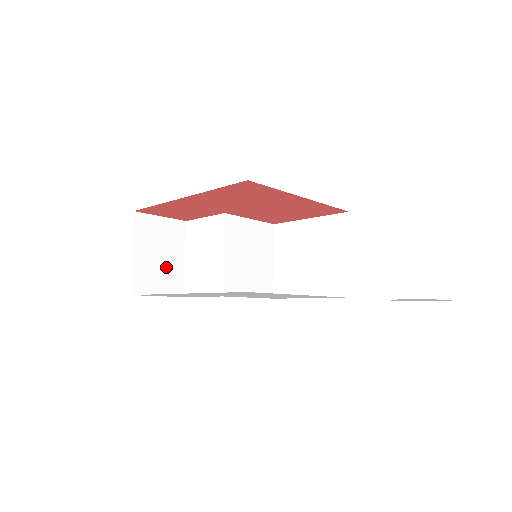
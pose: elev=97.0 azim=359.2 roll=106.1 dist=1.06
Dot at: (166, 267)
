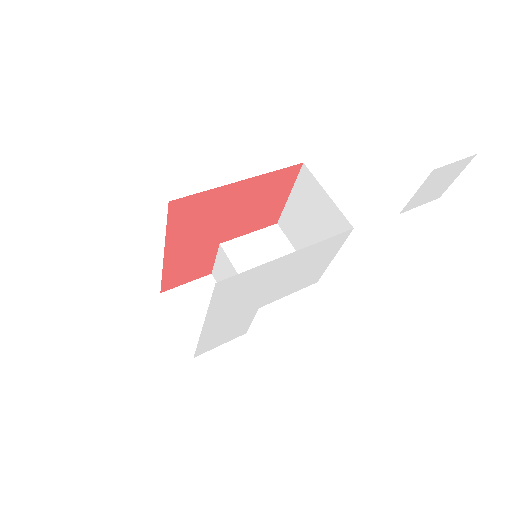
Dot at: occluded
